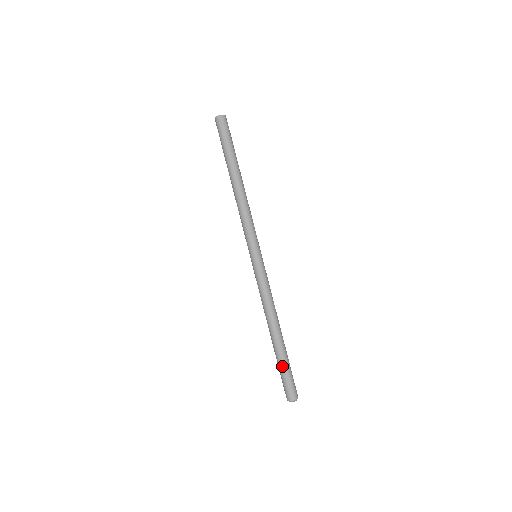
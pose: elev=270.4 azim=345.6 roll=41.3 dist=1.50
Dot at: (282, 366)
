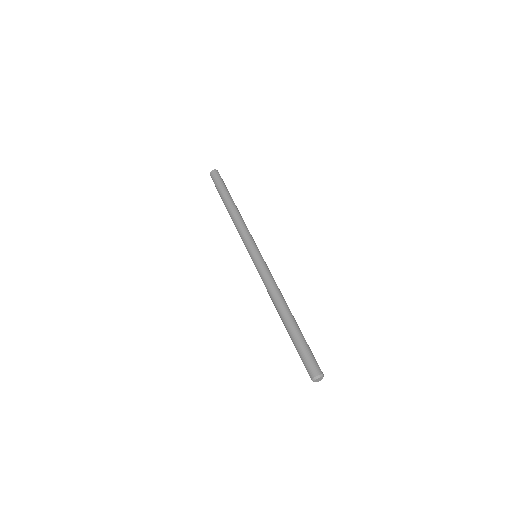
Dot at: (296, 344)
